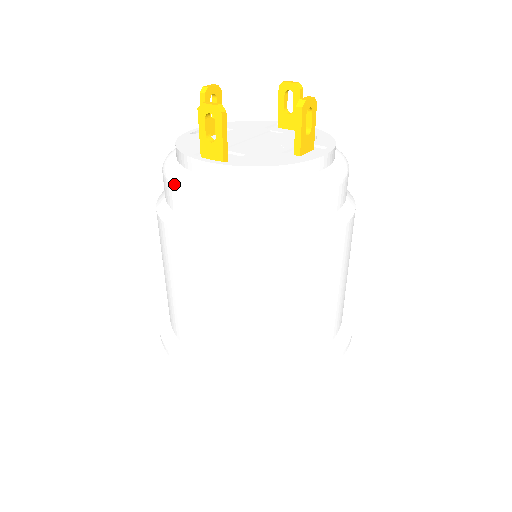
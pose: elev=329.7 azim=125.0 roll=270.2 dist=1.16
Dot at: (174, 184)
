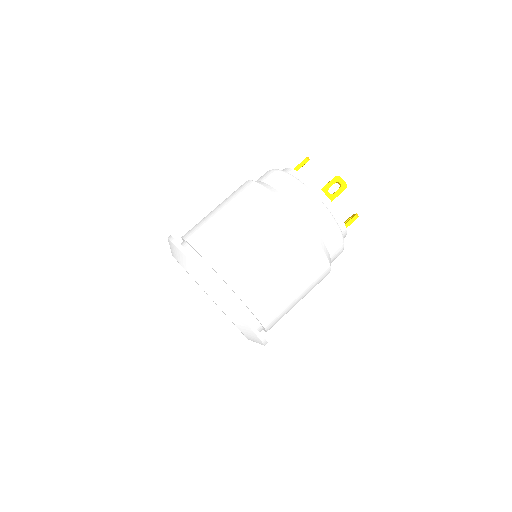
Dot at: occluded
